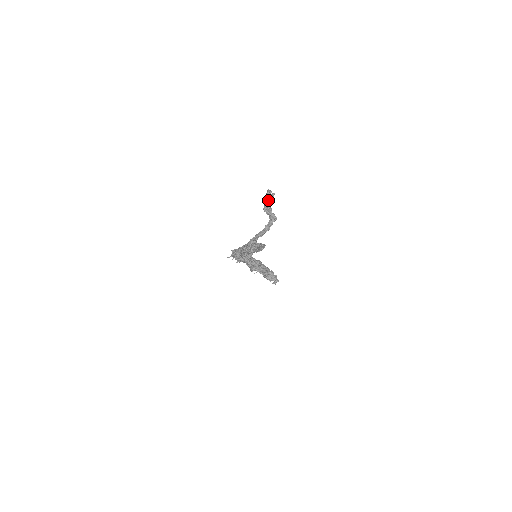
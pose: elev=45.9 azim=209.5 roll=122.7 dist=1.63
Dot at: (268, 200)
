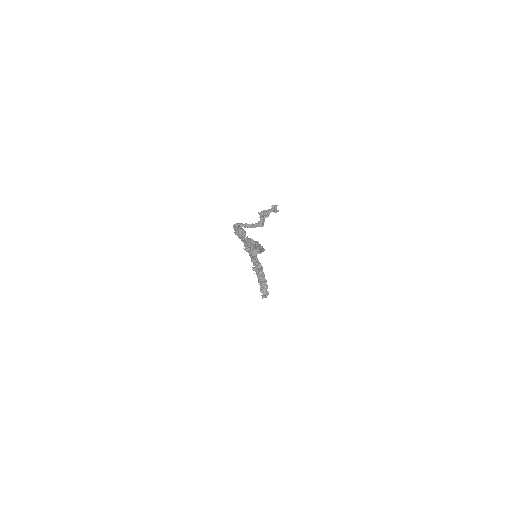
Dot at: (269, 209)
